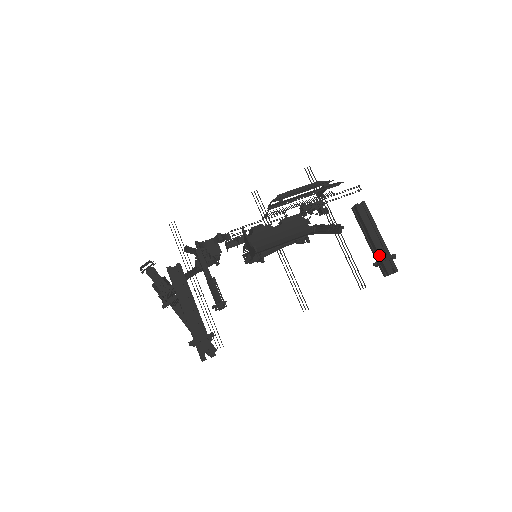
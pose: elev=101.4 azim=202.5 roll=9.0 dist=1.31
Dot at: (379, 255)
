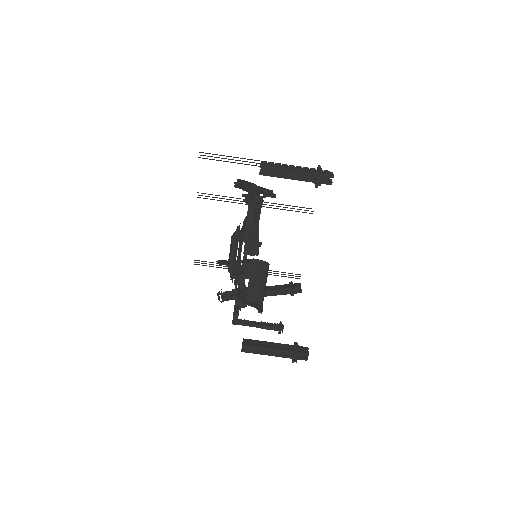
Dot at: occluded
